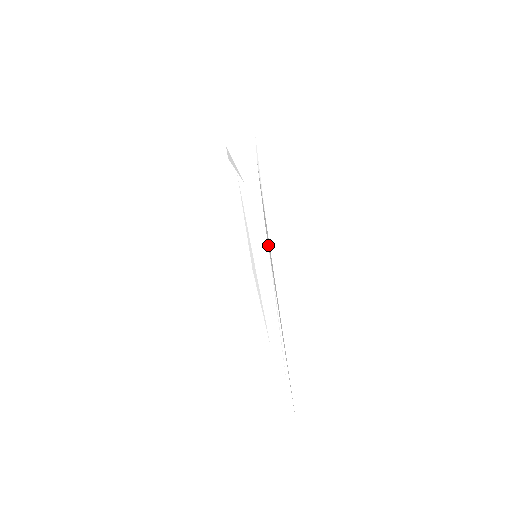
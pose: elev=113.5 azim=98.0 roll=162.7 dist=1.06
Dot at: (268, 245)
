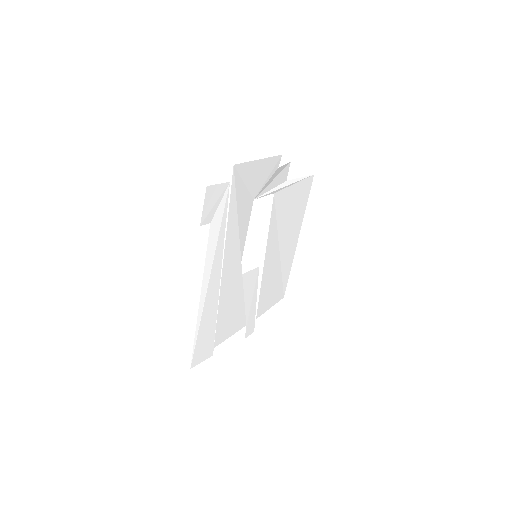
Dot at: (210, 237)
